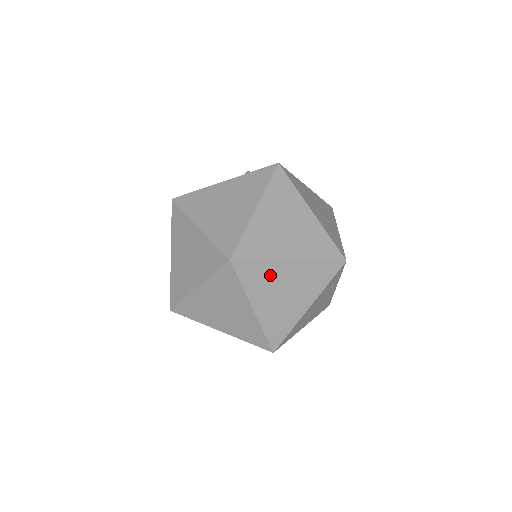
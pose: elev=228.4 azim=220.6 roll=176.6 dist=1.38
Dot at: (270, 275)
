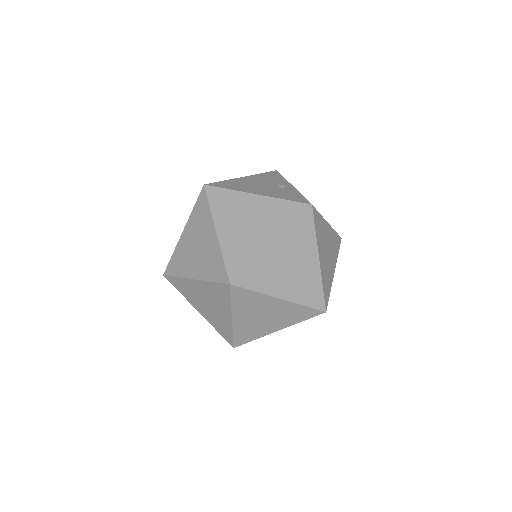
Dot at: (258, 303)
